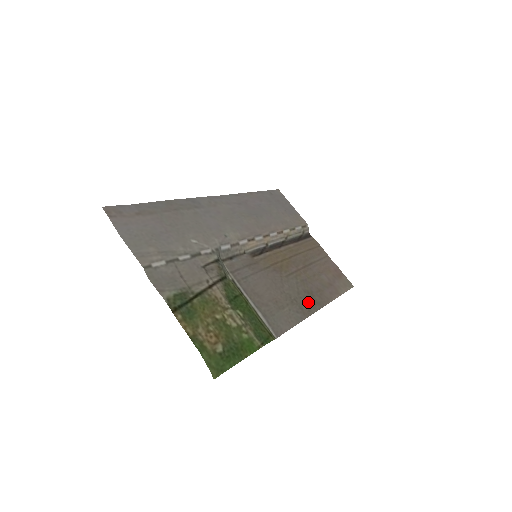
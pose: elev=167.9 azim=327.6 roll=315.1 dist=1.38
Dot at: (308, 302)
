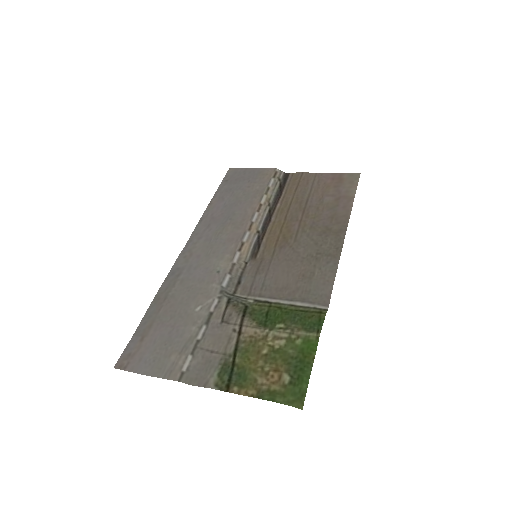
Dot at: (330, 241)
